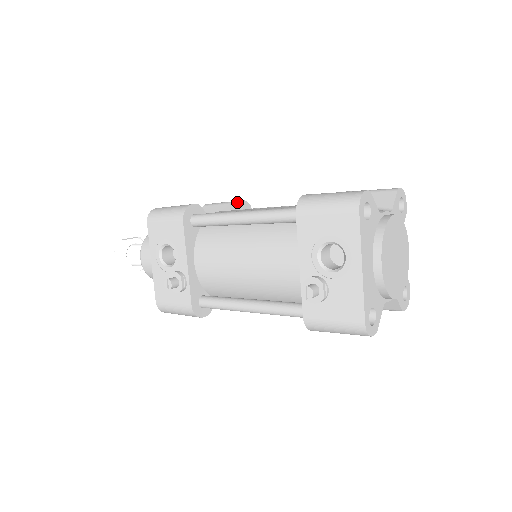
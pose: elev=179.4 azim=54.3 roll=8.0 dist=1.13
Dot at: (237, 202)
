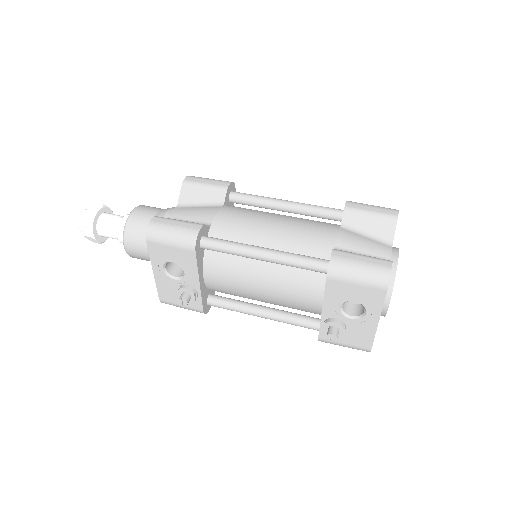
Dot at: (226, 190)
